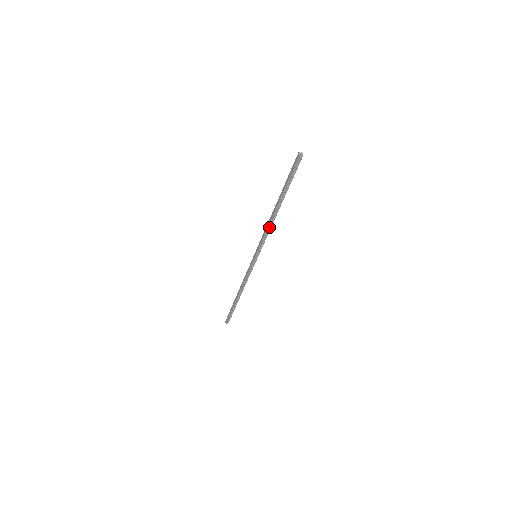
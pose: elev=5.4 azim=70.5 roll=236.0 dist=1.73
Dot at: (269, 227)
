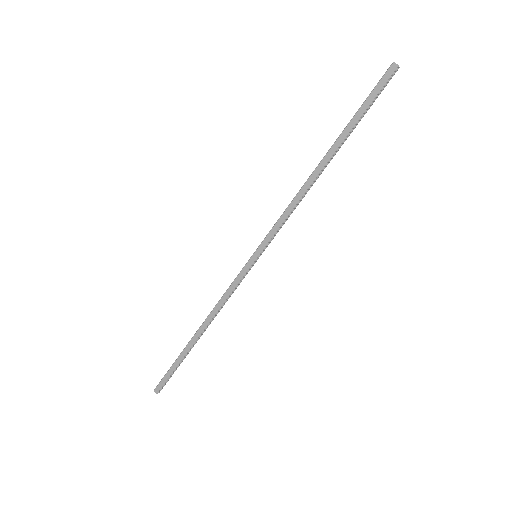
Dot at: (300, 199)
